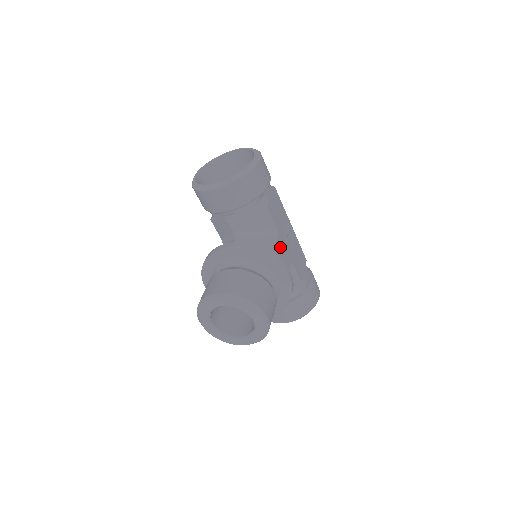
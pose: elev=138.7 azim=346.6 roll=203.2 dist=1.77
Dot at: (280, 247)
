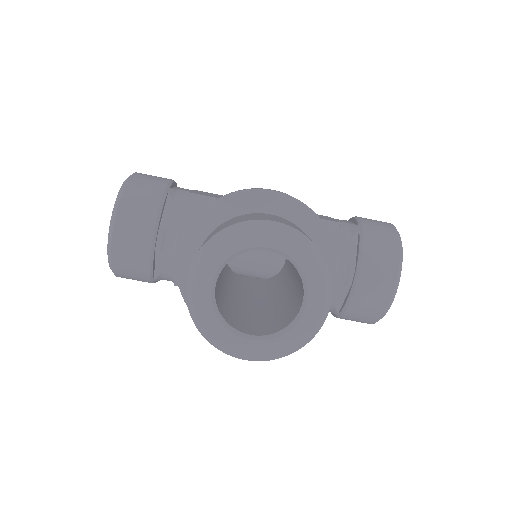
Dot at: occluded
